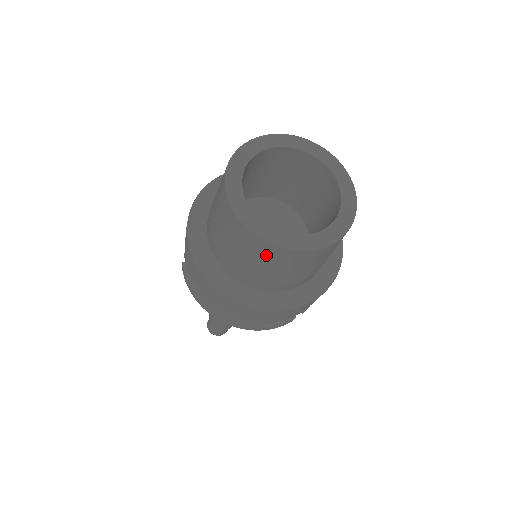
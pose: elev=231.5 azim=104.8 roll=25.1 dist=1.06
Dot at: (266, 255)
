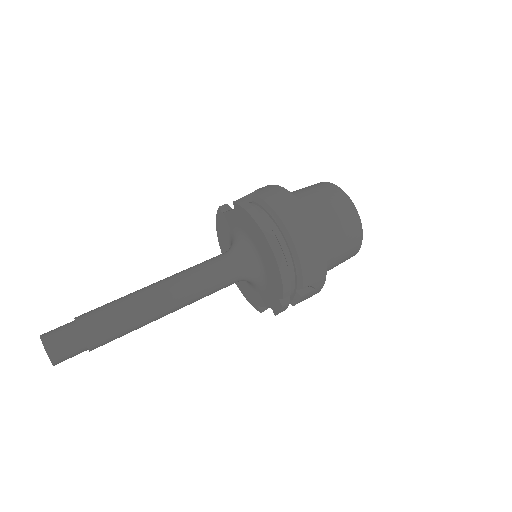
Dot at: (346, 212)
